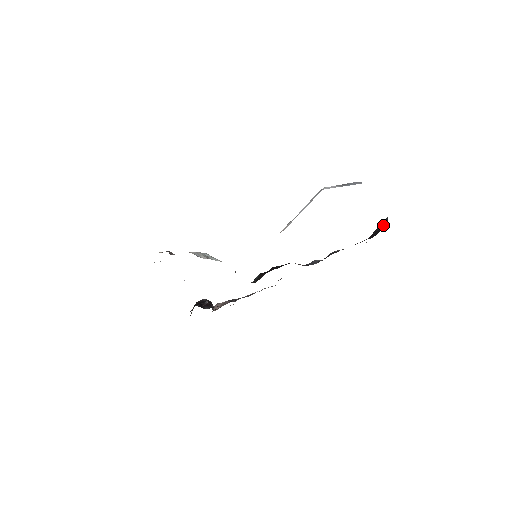
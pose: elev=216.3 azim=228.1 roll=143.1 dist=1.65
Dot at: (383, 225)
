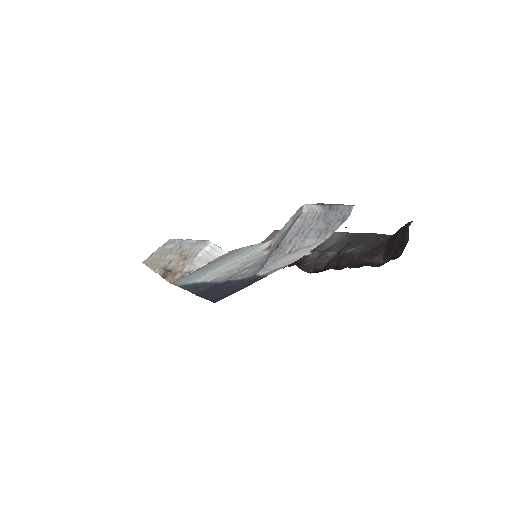
Dot at: (403, 237)
